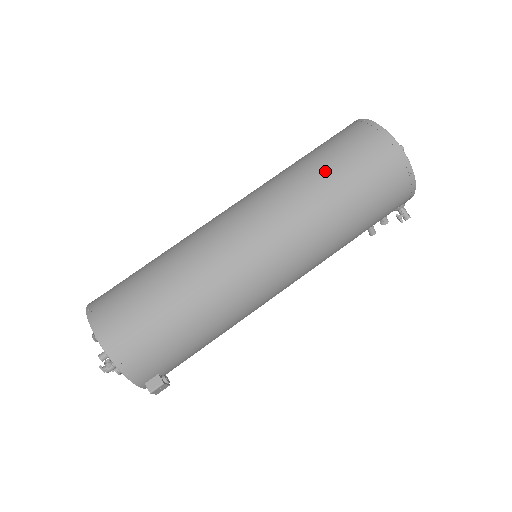
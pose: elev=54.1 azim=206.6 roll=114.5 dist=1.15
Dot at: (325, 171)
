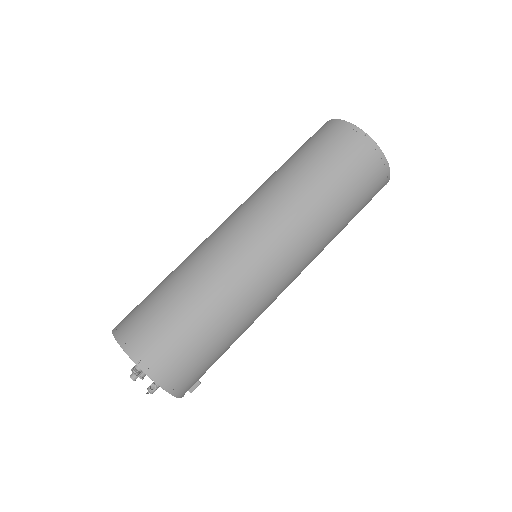
Dot at: (339, 199)
